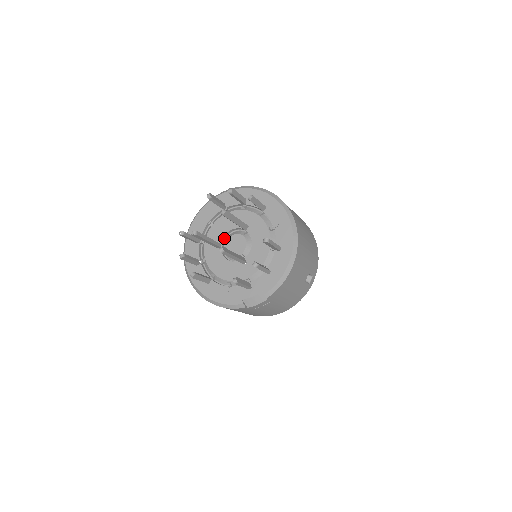
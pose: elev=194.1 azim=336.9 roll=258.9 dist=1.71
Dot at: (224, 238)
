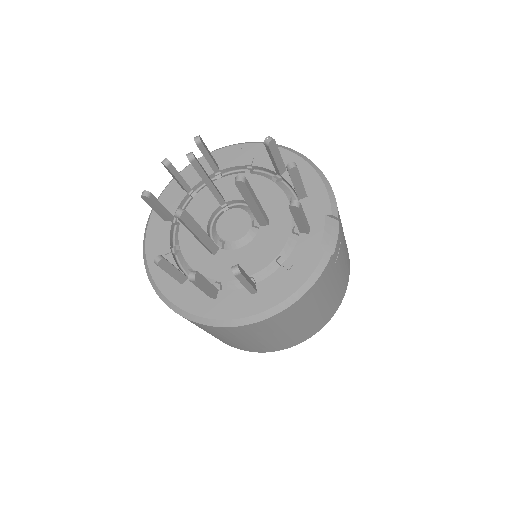
Dot at: occluded
